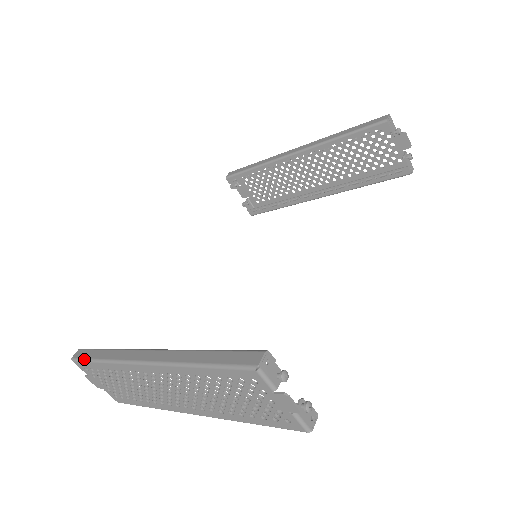
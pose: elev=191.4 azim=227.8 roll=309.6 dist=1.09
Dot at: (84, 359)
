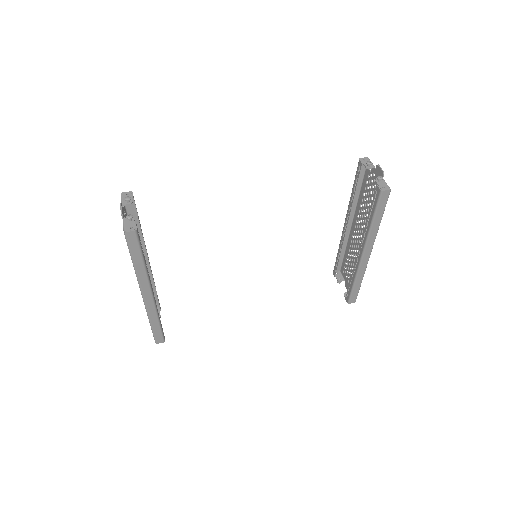
Dot at: occluded
